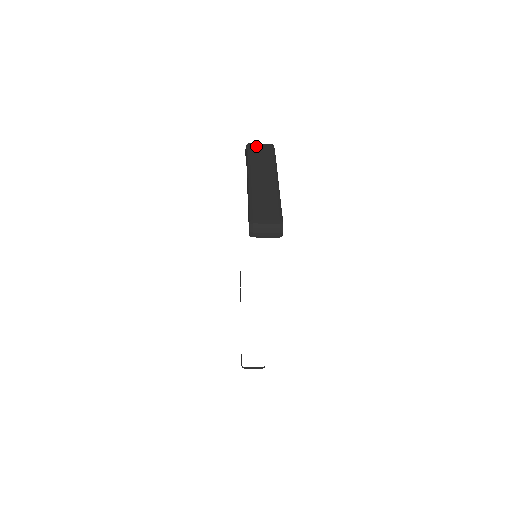
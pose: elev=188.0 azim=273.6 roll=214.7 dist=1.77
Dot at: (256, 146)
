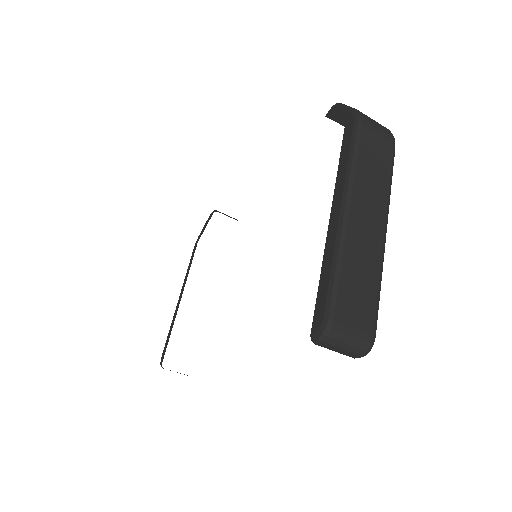
Dot at: (372, 129)
